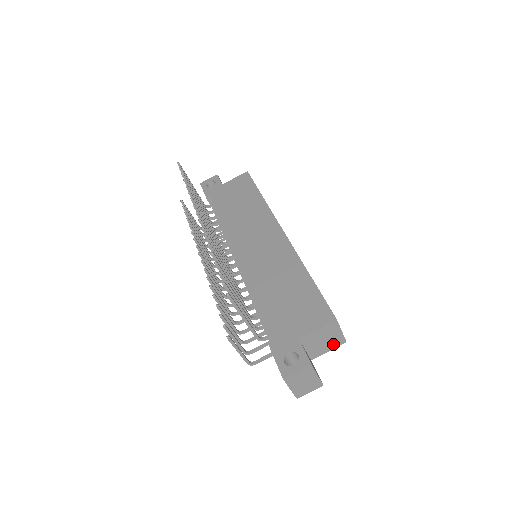
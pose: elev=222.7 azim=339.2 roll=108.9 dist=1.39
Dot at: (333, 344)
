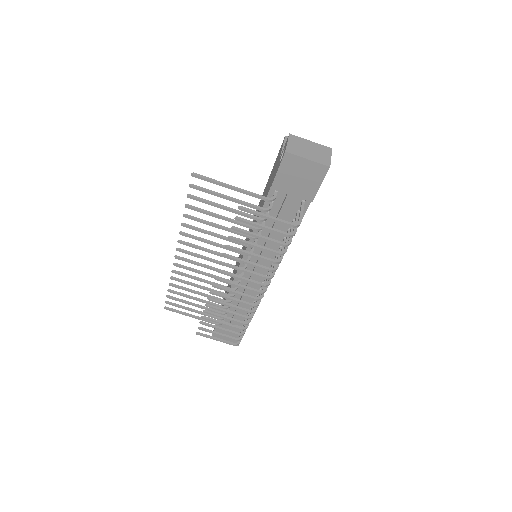
Dot at: occluded
